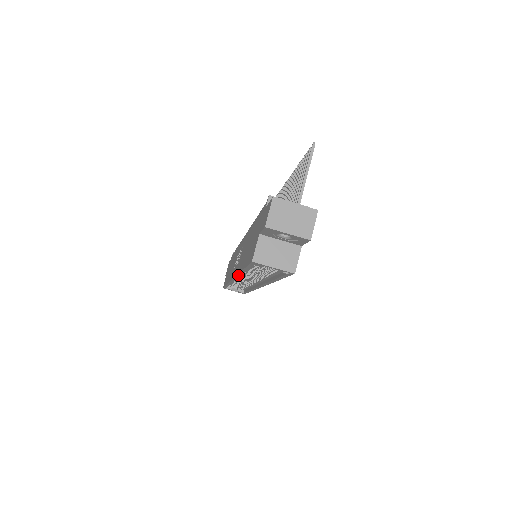
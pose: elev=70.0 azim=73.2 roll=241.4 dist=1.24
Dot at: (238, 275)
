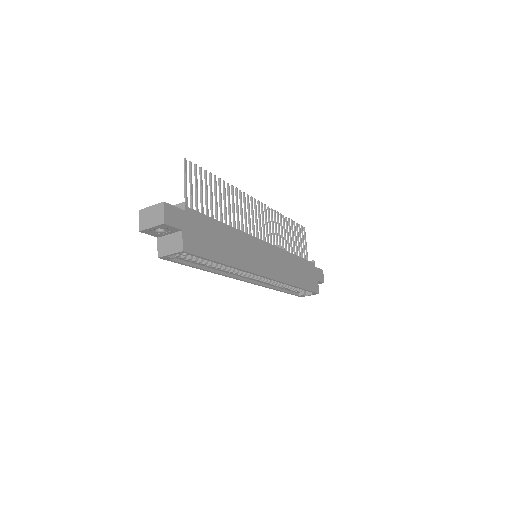
Dot at: (223, 275)
